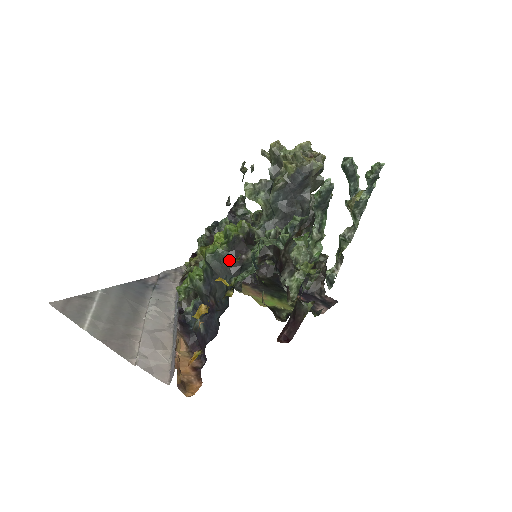
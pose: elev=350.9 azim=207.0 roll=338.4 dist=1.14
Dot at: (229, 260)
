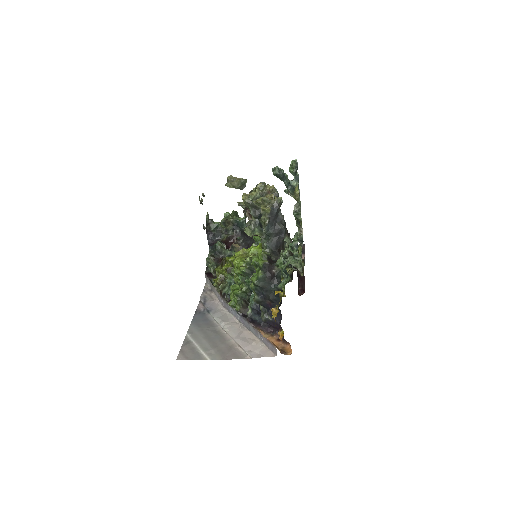
Dot at: (268, 278)
